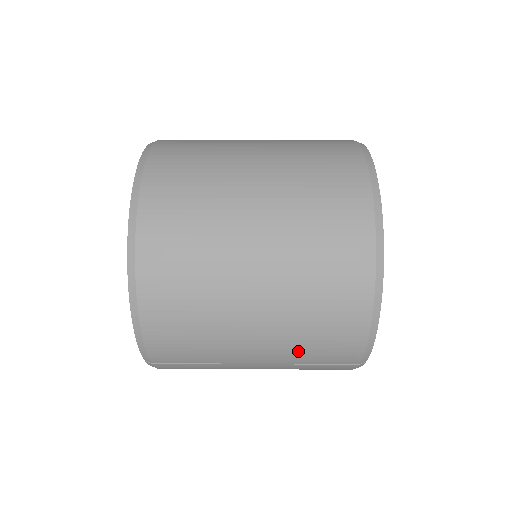
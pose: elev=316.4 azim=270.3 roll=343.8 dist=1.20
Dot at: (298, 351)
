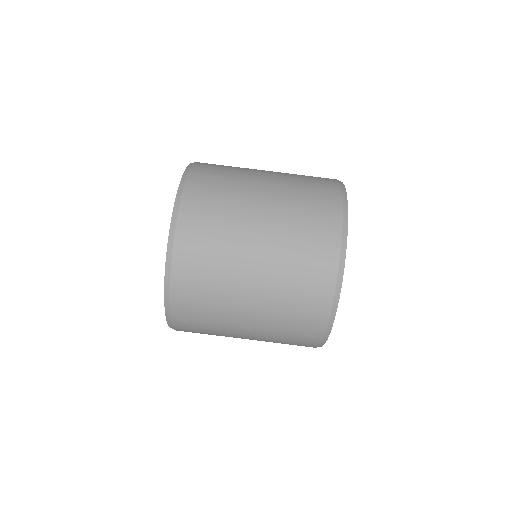
Dot at: (273, 342)
